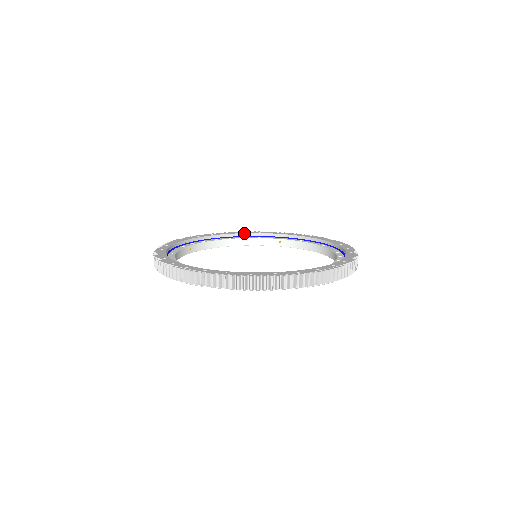
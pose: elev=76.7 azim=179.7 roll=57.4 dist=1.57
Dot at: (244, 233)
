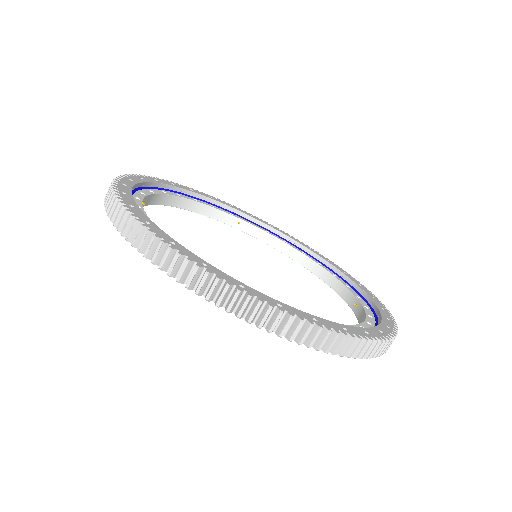
Dot at: (195, 192)
